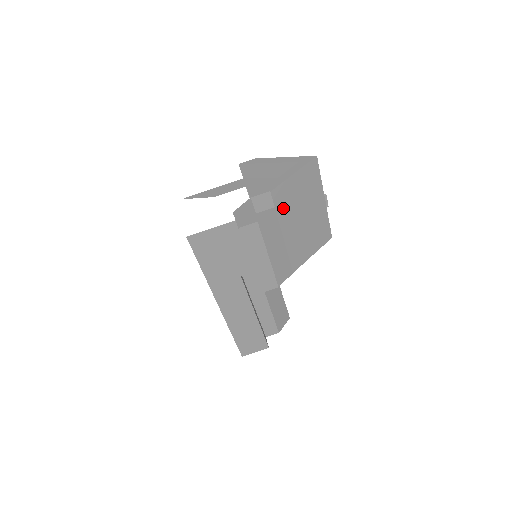
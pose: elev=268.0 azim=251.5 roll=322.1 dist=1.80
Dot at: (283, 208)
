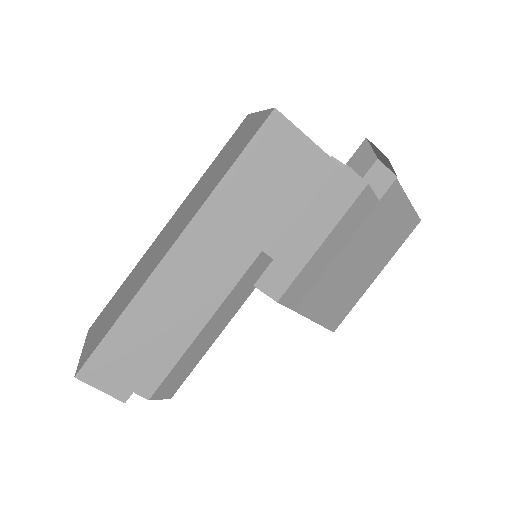
Dot at: (376, 217)
